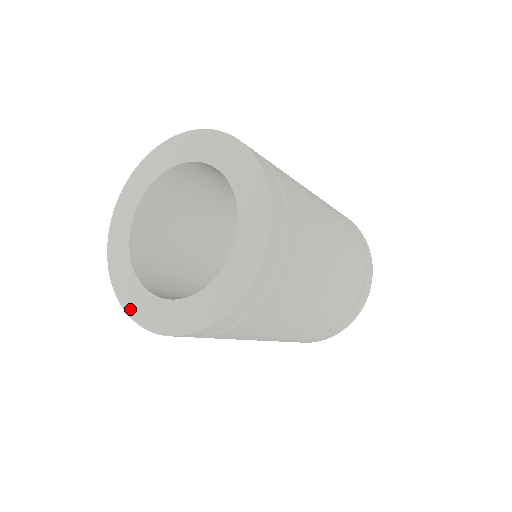
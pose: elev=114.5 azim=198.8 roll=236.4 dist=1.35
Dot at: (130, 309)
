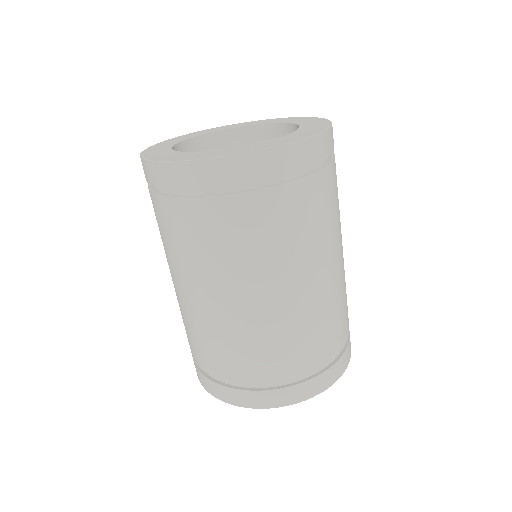
Dot at: (146, 154)
